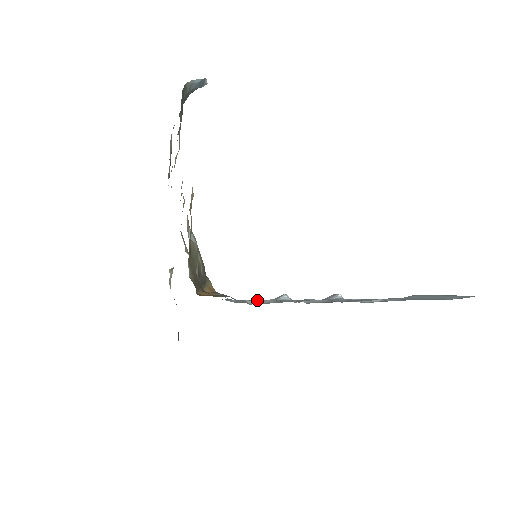
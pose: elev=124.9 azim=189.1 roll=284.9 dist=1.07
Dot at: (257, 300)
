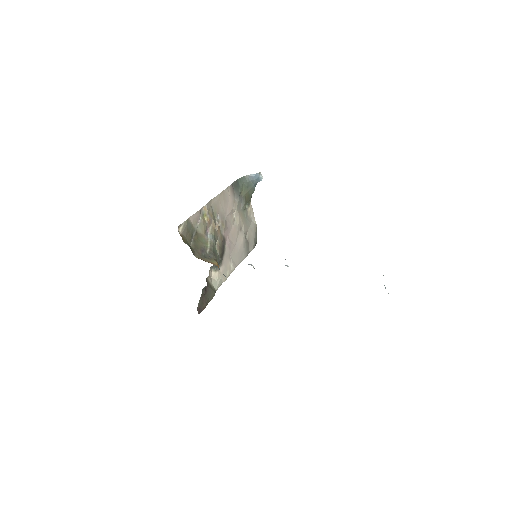
Dot at: occluded
